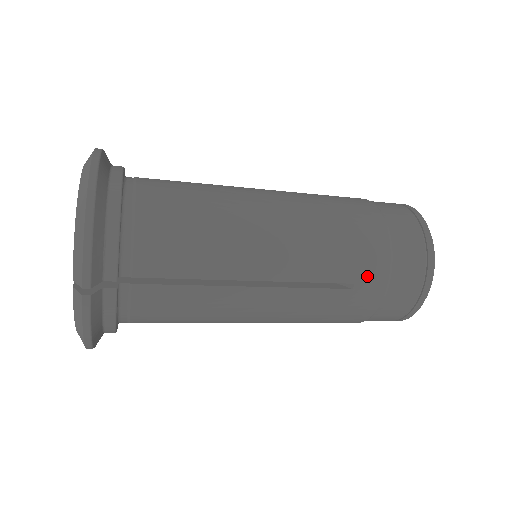
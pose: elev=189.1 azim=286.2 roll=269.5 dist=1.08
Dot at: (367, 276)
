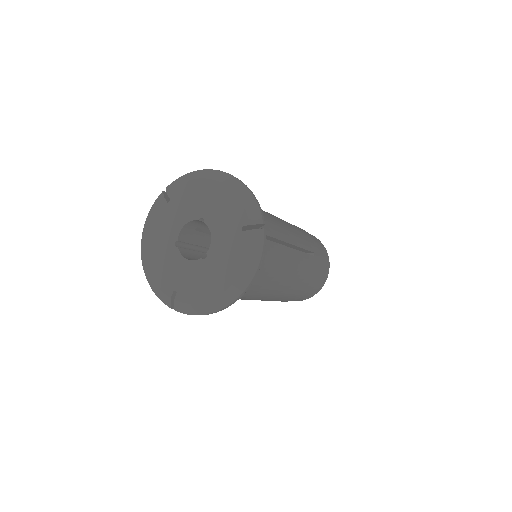
Dot at: (315, 249)
